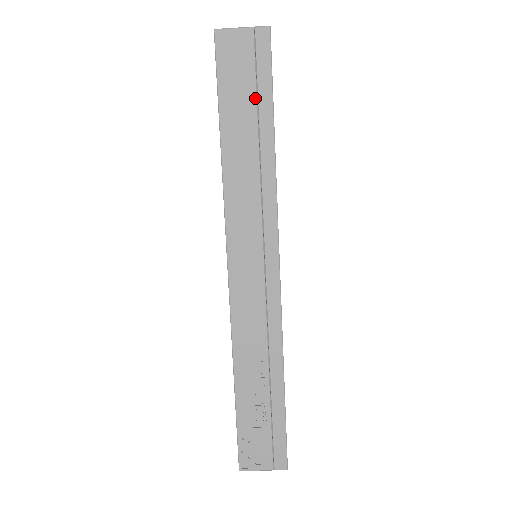
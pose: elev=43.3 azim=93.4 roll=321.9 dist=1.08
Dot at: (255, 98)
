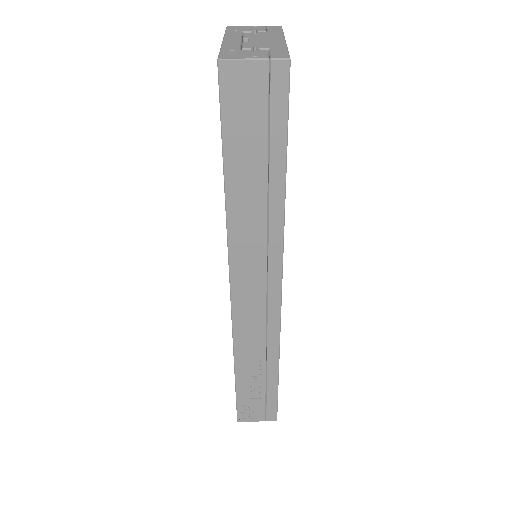
Dot at: (266, 144)
